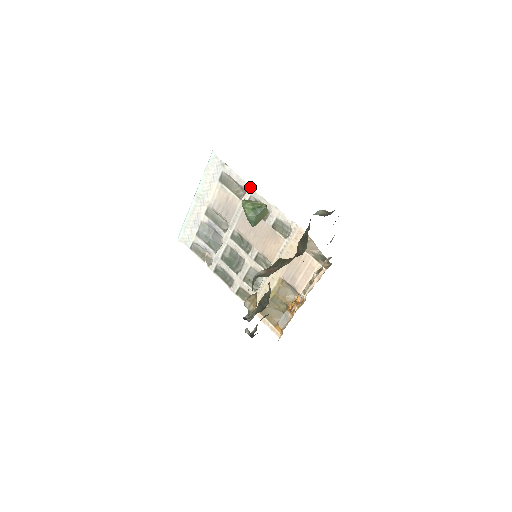
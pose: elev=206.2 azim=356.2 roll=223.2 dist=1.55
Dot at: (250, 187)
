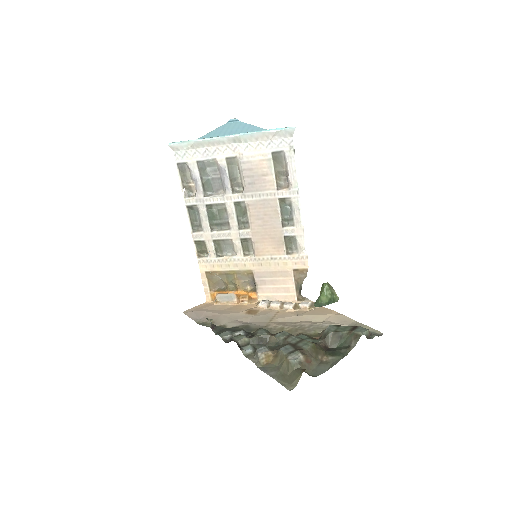
Dot at: (297, 192)
